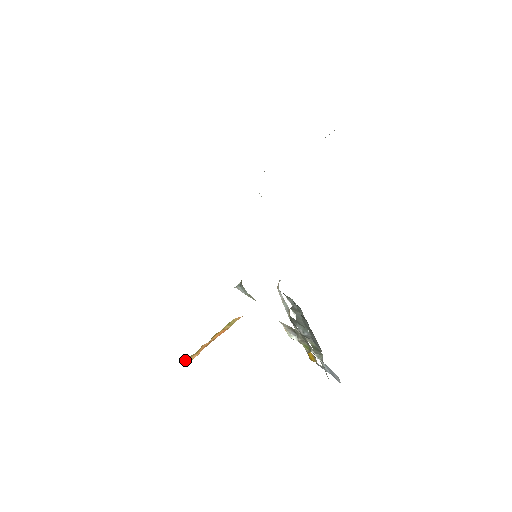
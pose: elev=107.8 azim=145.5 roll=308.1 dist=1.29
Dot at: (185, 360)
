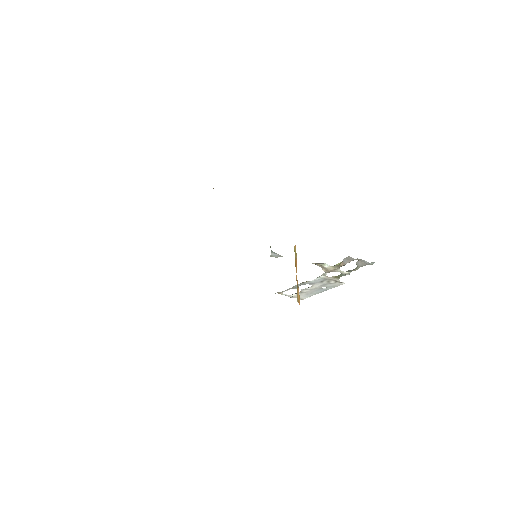
Dot at: (297, 297)
